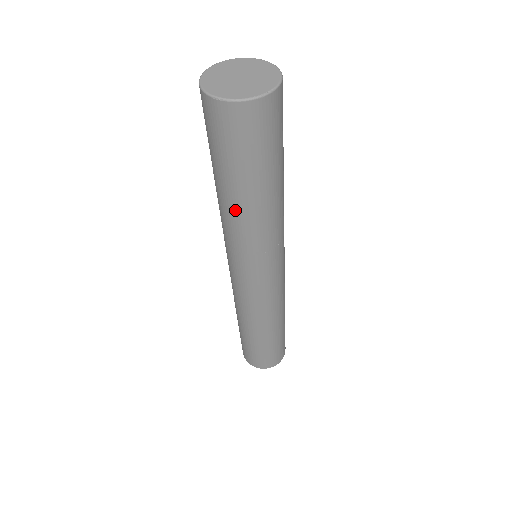
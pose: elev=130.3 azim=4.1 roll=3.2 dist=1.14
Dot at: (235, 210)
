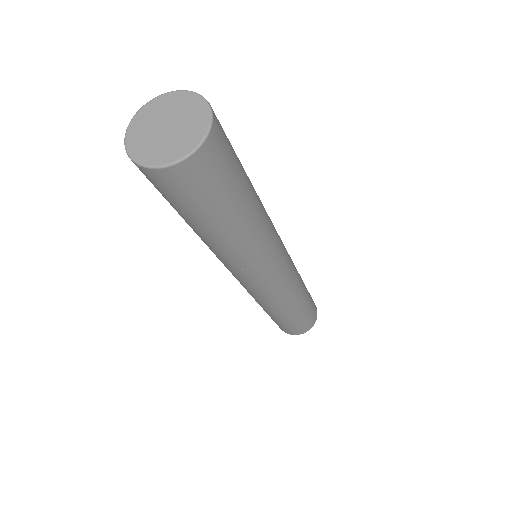
Dot at: (197, 234)
